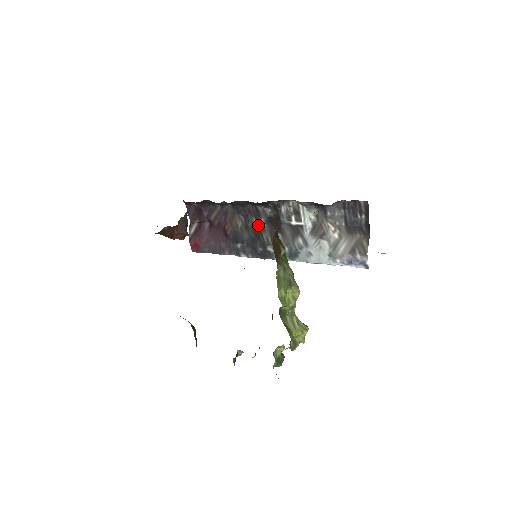
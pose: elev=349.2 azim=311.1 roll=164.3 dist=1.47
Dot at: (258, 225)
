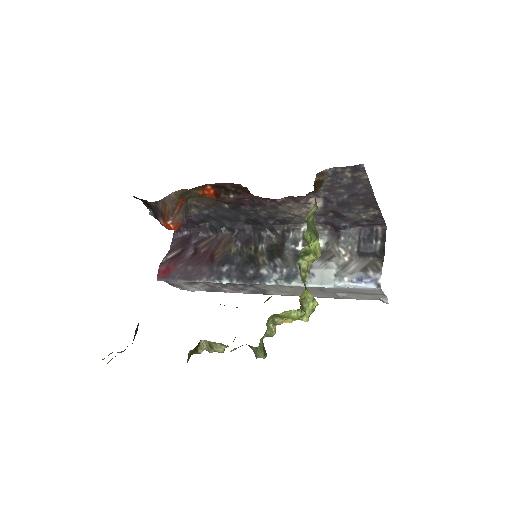
Dot at: (256, 251)
